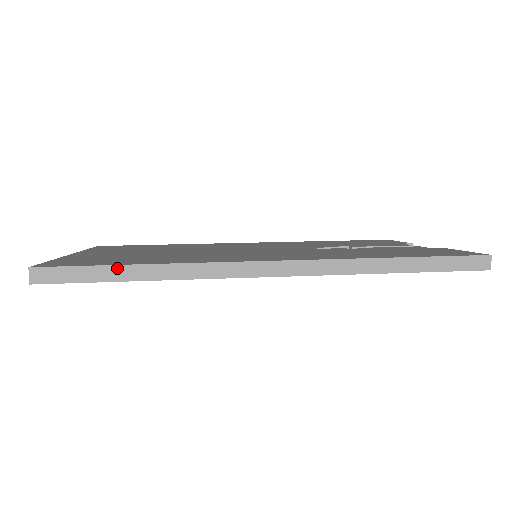
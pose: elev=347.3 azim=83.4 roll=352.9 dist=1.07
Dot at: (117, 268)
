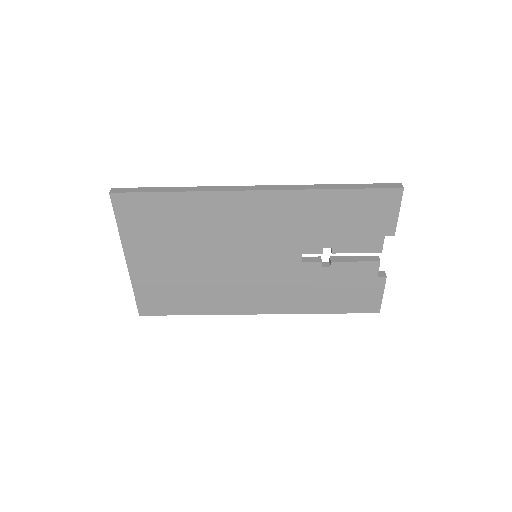
Dot at: (161, 188)
